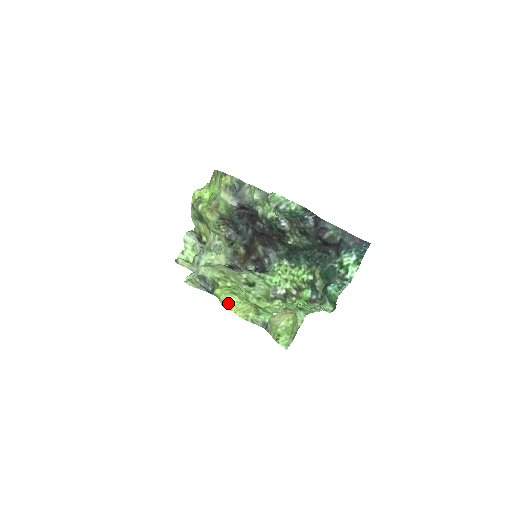
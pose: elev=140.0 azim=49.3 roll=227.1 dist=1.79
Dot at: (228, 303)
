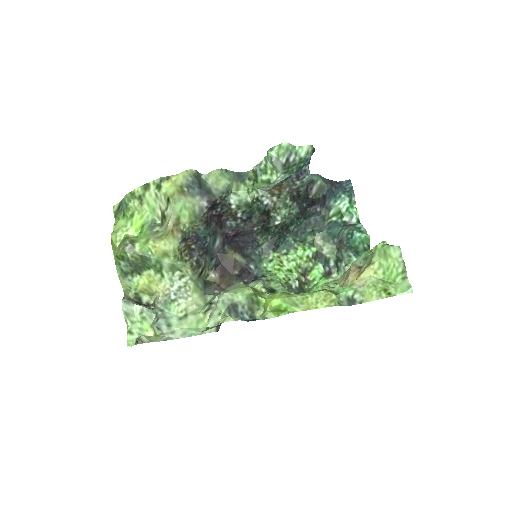
Dot at: (298, 305)
